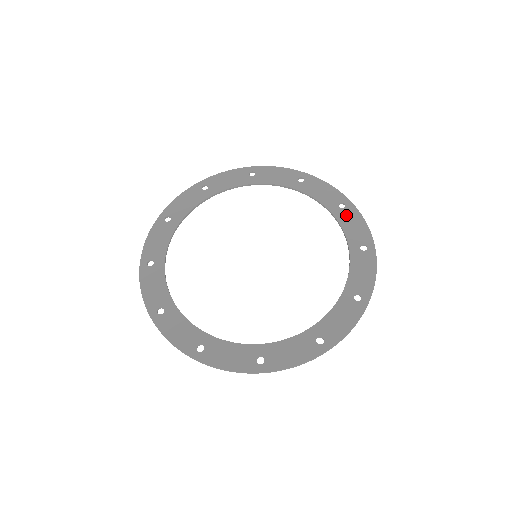
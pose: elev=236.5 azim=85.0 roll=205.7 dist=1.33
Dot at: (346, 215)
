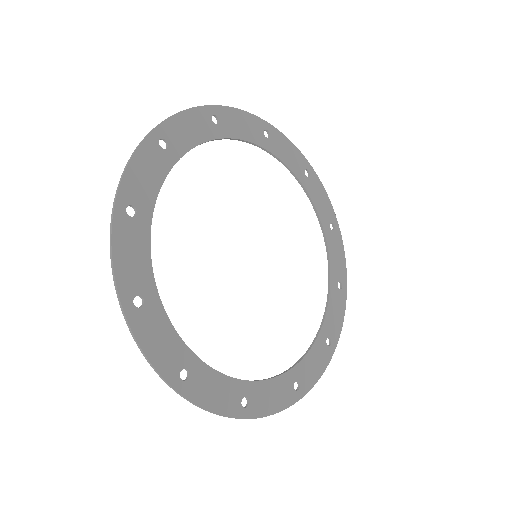
Dot at: (334, 240)
